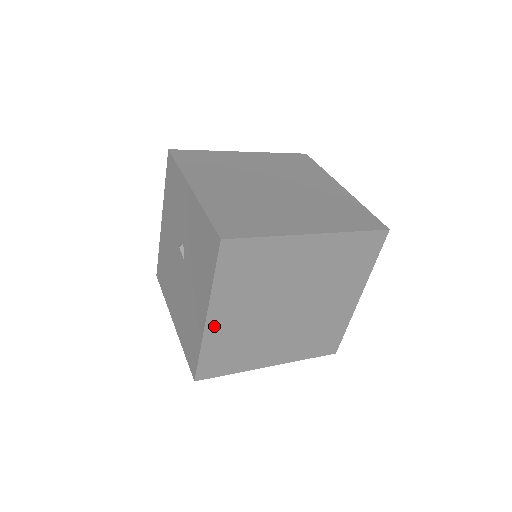
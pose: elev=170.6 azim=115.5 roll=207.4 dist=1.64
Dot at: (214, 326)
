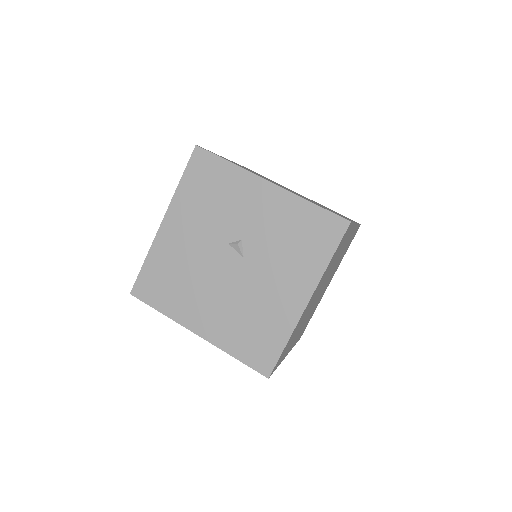
Dot at: (304, 311)
